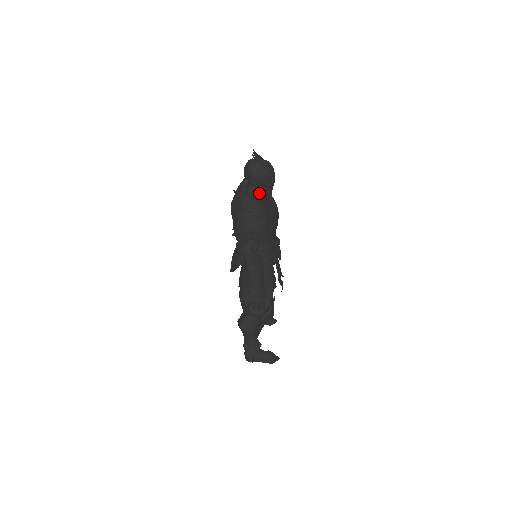
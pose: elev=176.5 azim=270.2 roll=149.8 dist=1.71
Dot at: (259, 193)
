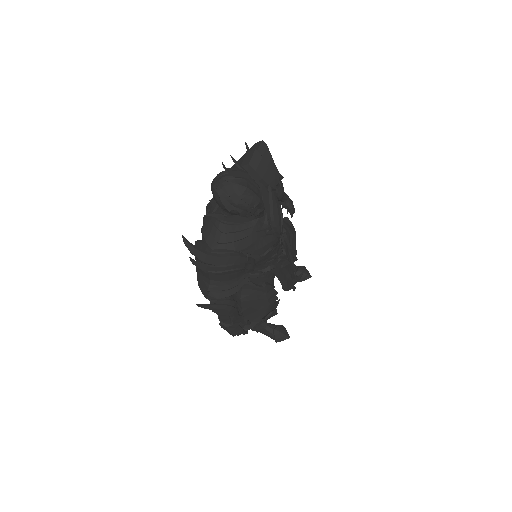
Dot at: occluded
